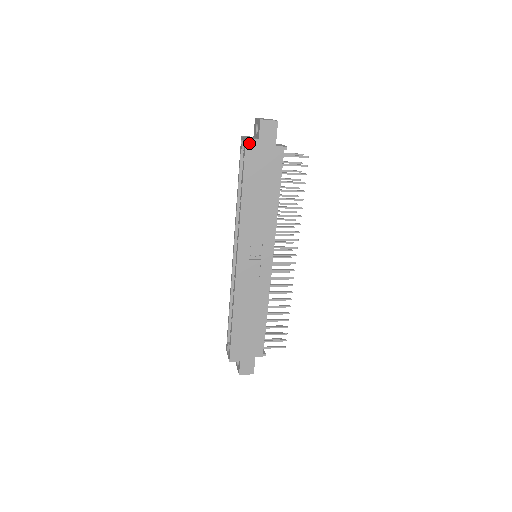
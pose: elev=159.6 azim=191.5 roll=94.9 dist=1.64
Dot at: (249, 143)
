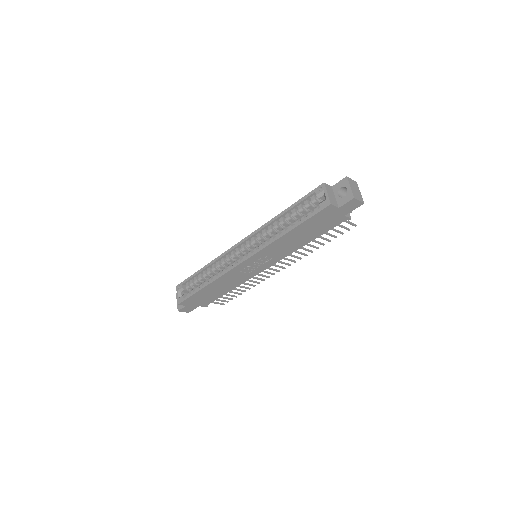
Dot at: (330, 207)
